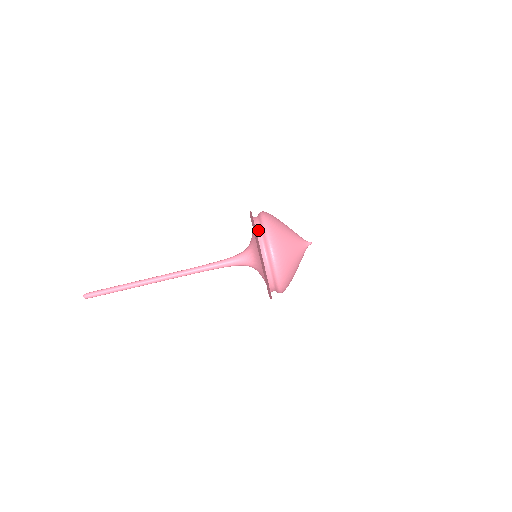
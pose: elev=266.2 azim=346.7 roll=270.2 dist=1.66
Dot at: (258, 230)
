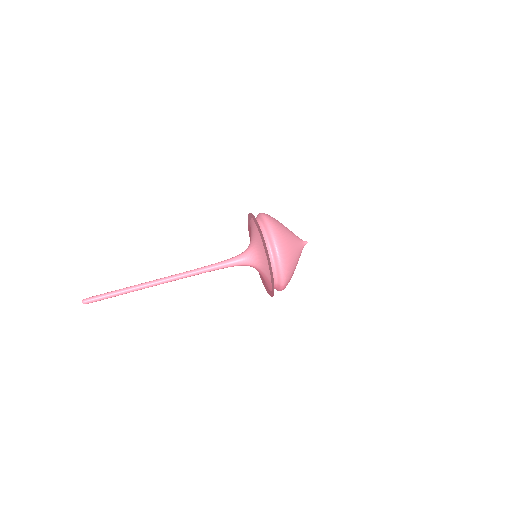
Dot at: (256, 219)
